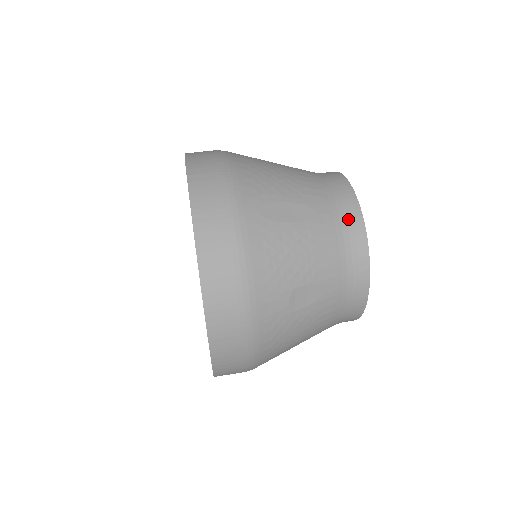
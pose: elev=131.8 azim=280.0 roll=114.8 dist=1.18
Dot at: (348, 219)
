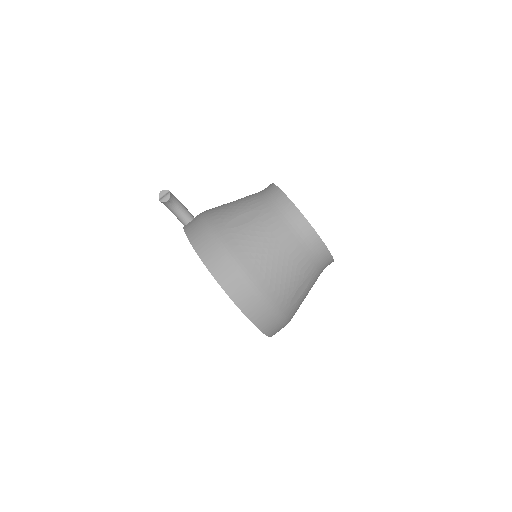
Dot at: (325, 262)
